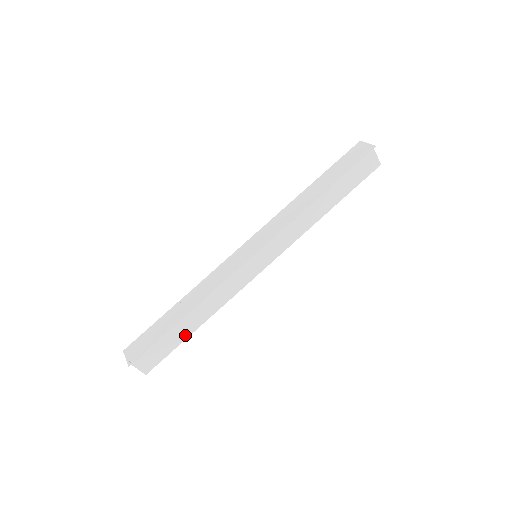
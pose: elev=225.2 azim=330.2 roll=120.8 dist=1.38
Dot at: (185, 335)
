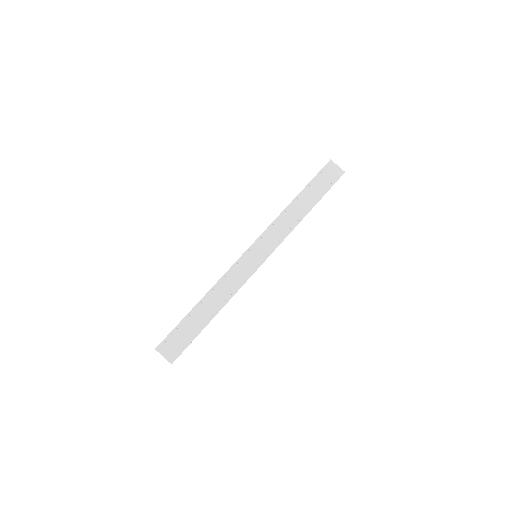
Dot at: occluded
